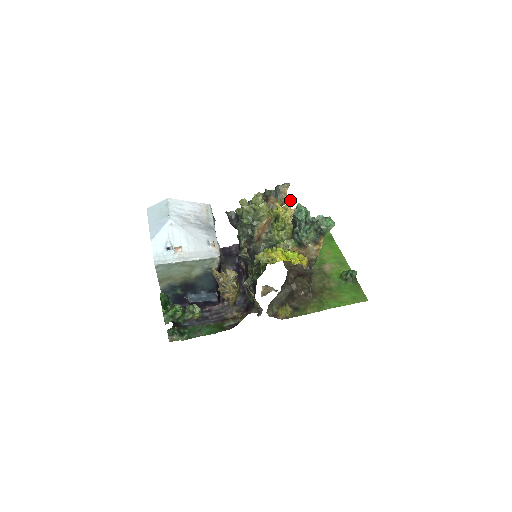
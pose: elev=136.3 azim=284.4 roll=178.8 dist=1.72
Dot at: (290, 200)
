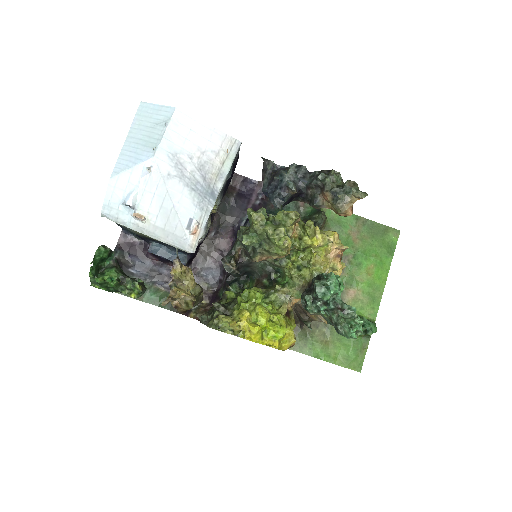
Dot at: occluded
